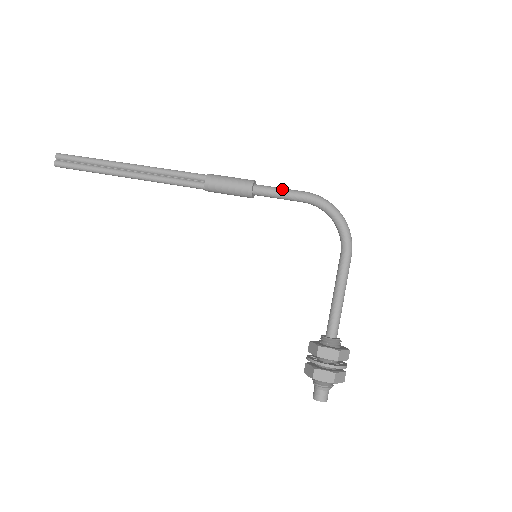
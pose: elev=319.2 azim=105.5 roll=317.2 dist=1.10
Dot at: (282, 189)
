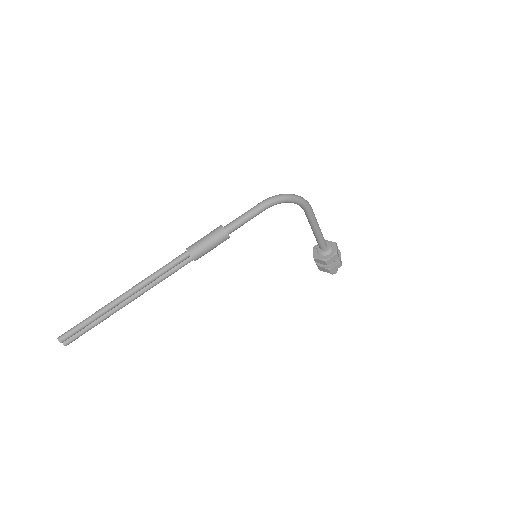
Dot at: (247, 217)
